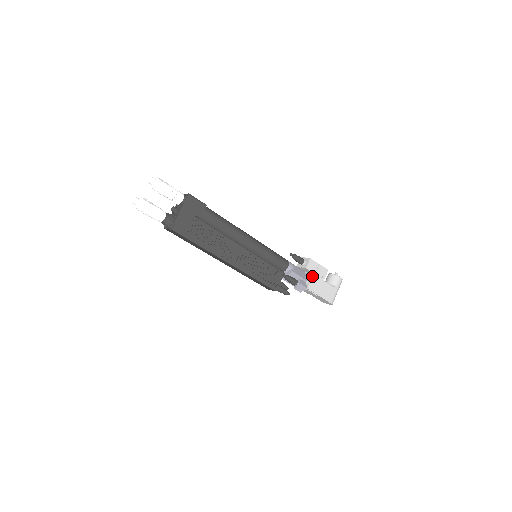
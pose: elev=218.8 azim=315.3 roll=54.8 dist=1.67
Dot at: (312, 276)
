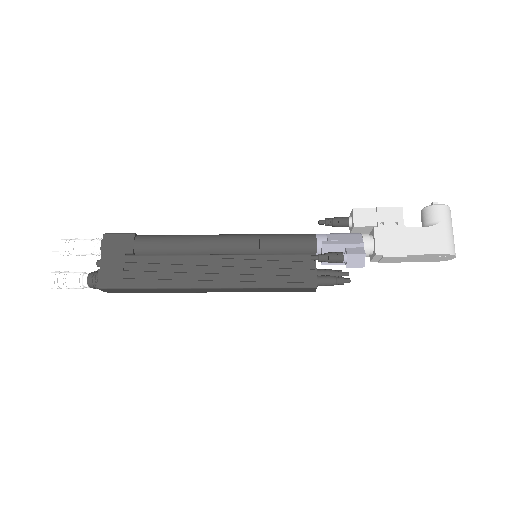
Dot at: (373, 232)
